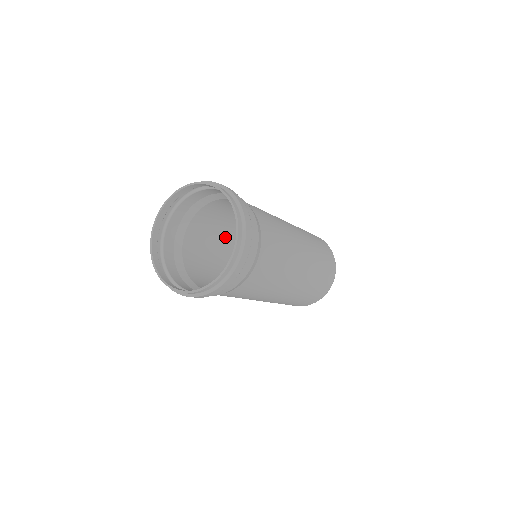
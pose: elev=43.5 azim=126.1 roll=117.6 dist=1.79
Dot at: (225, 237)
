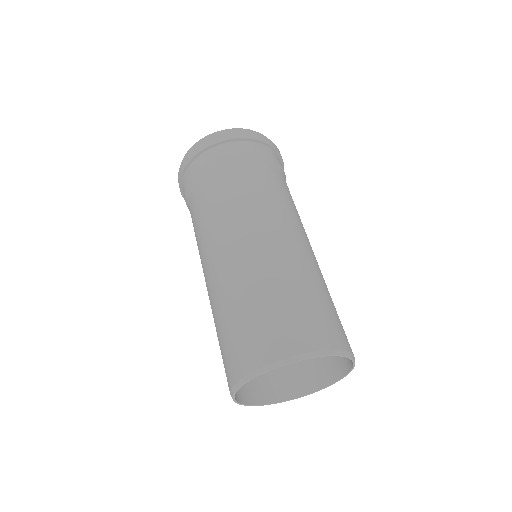
Dot at: occluded
